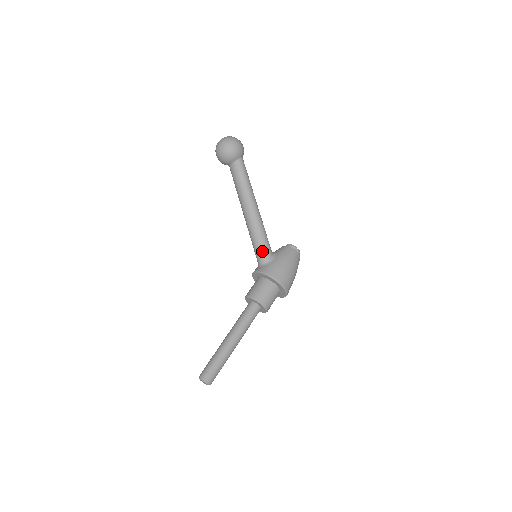
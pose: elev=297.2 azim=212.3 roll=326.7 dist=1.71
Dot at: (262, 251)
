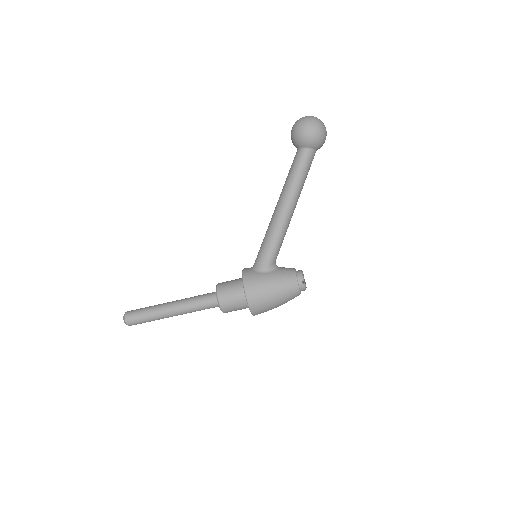
Dot at: (261, 256)
